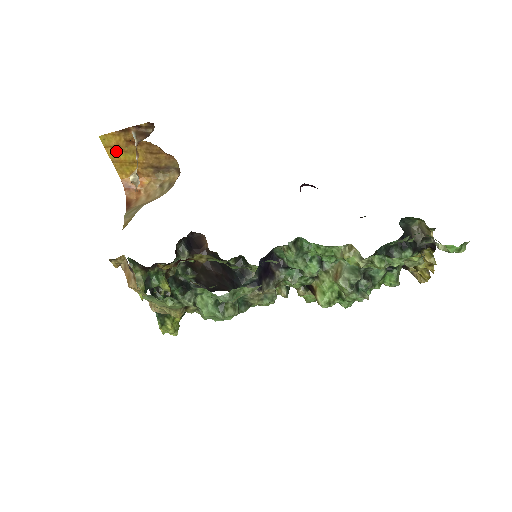
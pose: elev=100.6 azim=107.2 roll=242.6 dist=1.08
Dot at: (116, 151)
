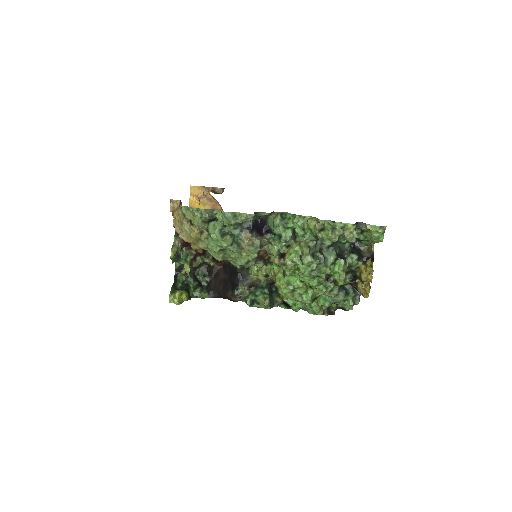
Dot at: (195, 200)
